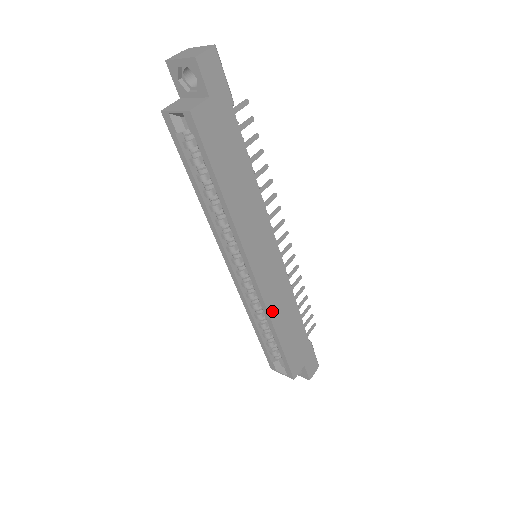
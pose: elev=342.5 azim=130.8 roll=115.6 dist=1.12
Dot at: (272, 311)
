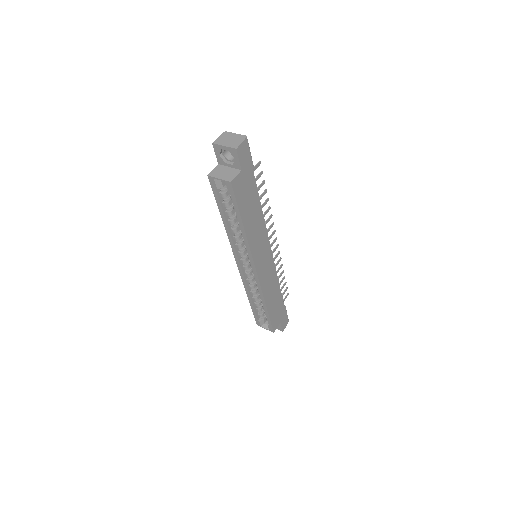
Dot at: (265, 292)
